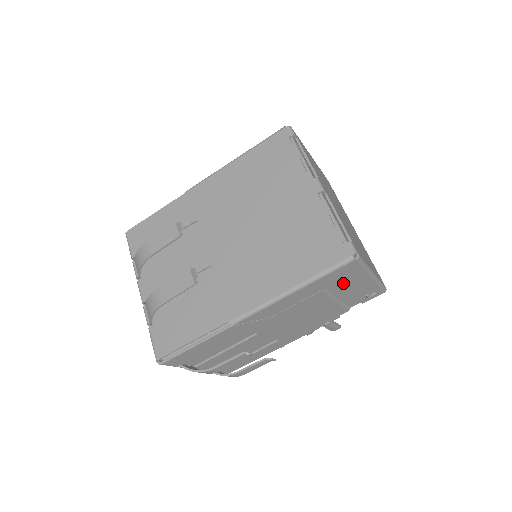
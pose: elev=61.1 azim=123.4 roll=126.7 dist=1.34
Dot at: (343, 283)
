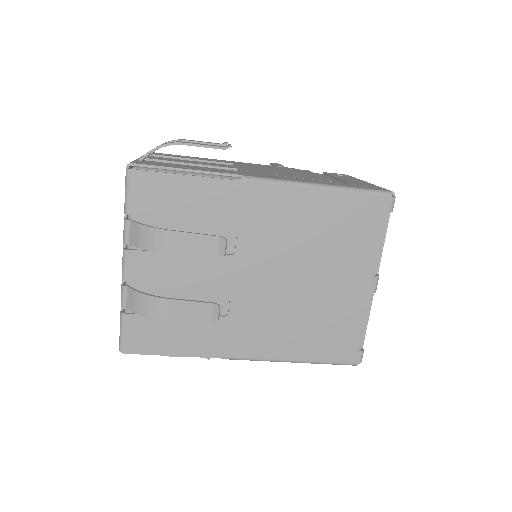
Dot at: occluded
